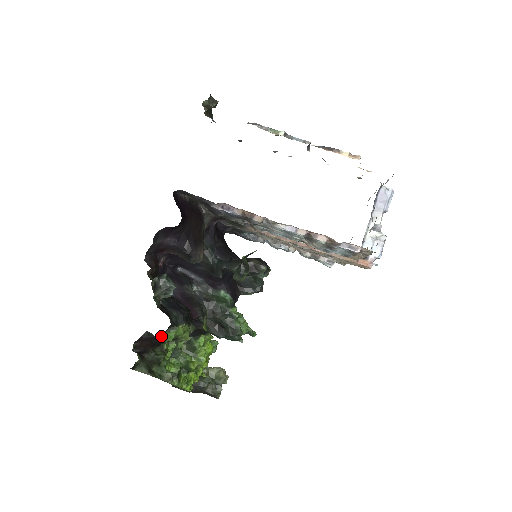
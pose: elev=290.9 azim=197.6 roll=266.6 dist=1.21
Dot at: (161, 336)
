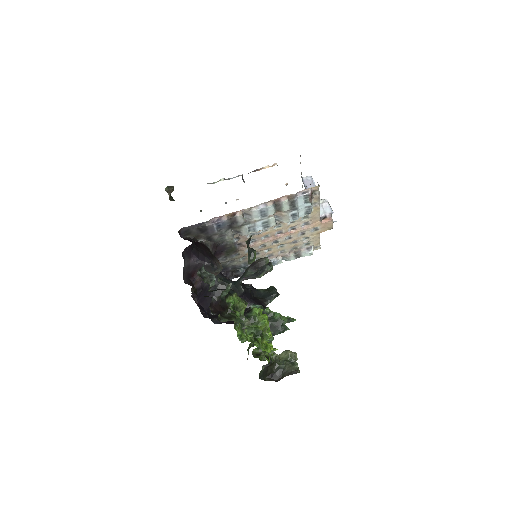
Dot at: (224, 299)
